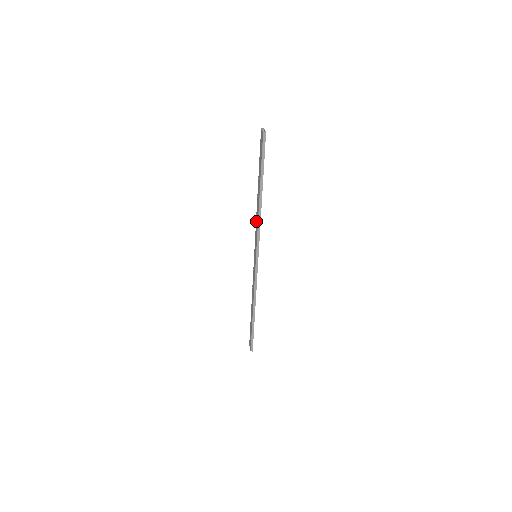
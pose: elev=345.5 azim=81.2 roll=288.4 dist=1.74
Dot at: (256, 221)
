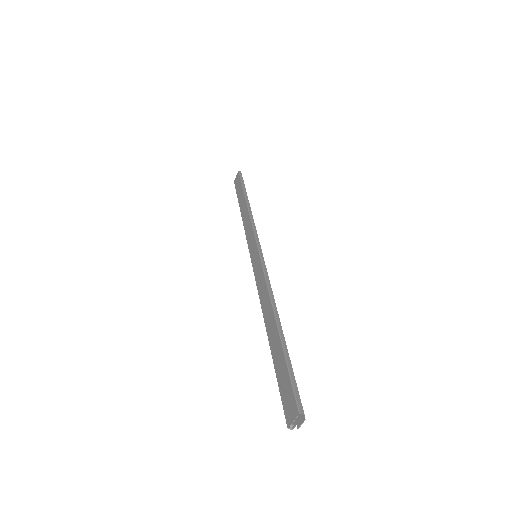
Dot at: (246, 229)
